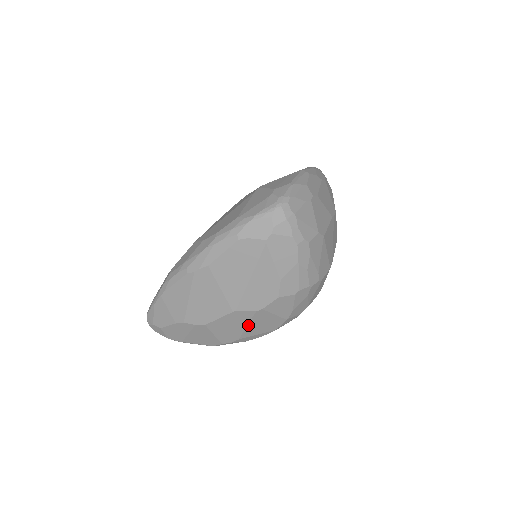
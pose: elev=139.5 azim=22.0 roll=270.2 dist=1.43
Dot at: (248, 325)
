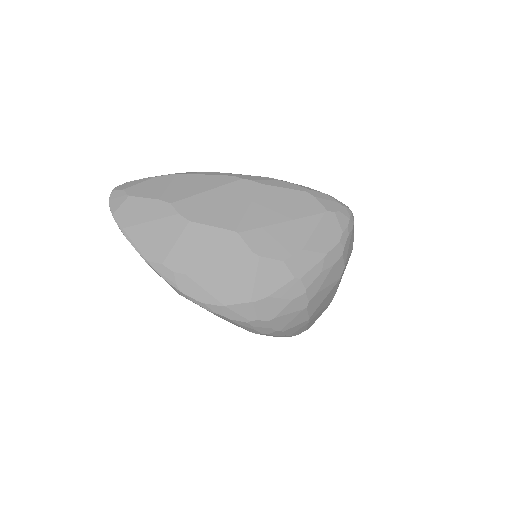
Dot at: (221, 264)
